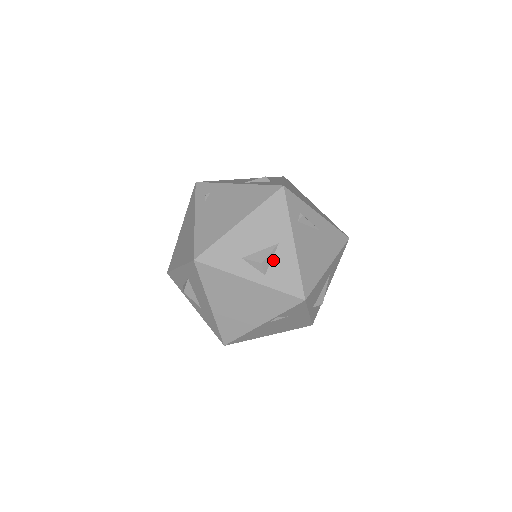
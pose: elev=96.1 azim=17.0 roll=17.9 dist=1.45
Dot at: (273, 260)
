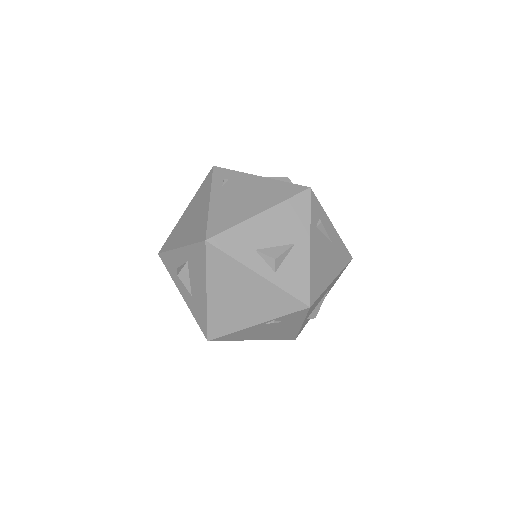
Dot at: (286, 259)
